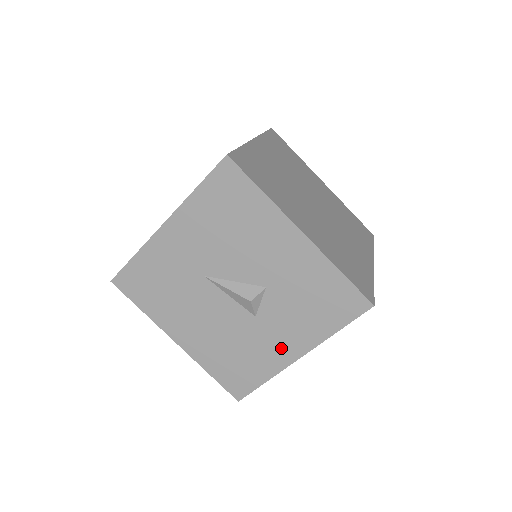
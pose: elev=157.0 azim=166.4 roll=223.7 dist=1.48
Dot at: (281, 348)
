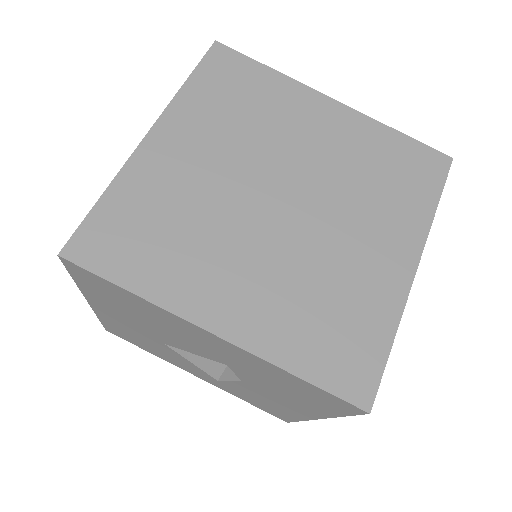
Dot at: (290, 407)
